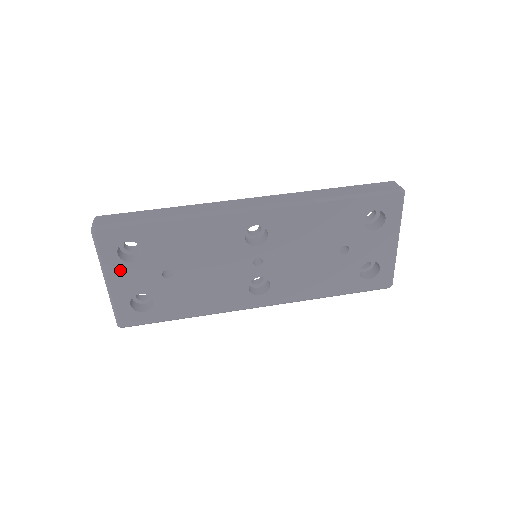
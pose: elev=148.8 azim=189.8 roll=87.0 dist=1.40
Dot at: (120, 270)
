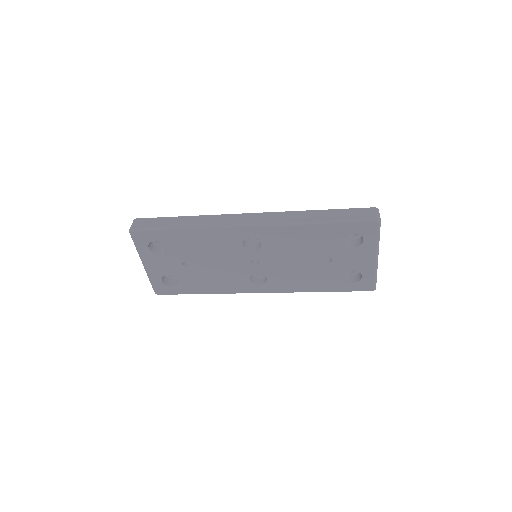
Dot at: (152, 258)
